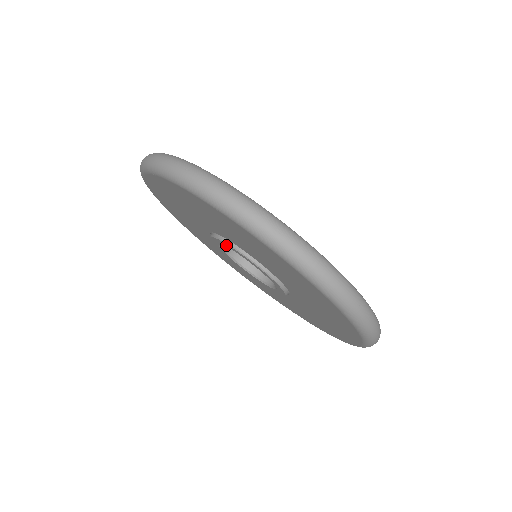
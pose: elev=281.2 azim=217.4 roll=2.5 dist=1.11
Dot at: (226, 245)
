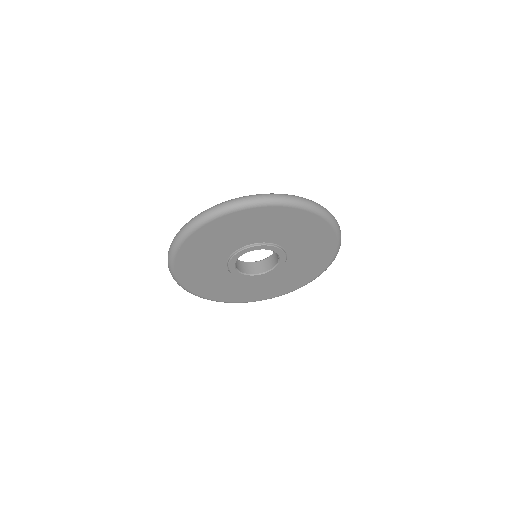
Dot at: (237, 256)
